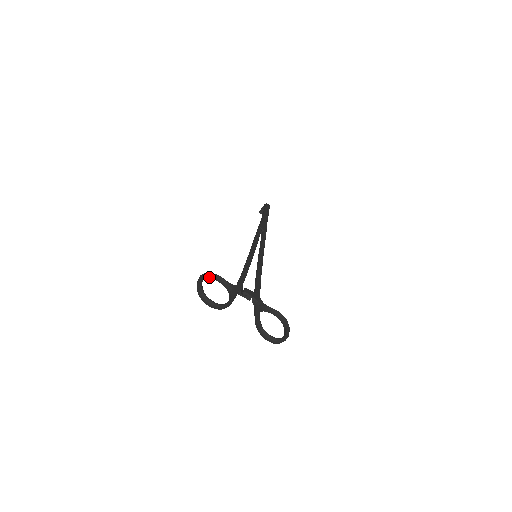
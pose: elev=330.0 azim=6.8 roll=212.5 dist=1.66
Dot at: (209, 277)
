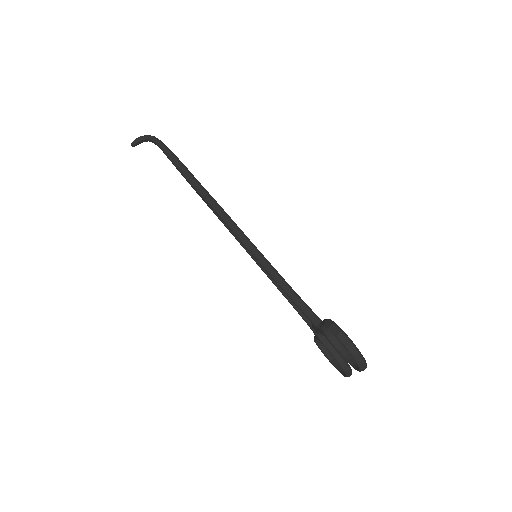
Dot at: (327, 326)
